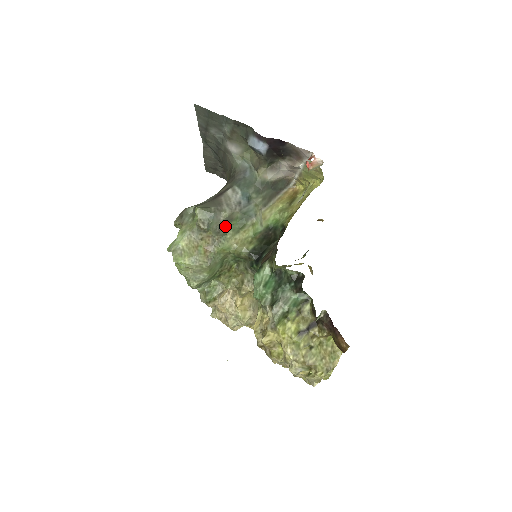
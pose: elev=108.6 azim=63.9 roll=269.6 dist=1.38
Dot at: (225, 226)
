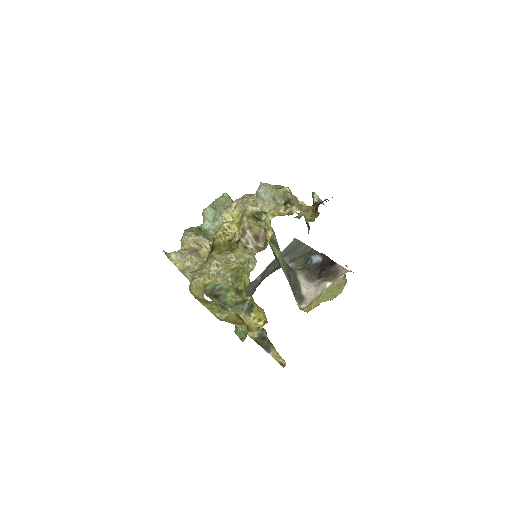
Dot at: occluded
